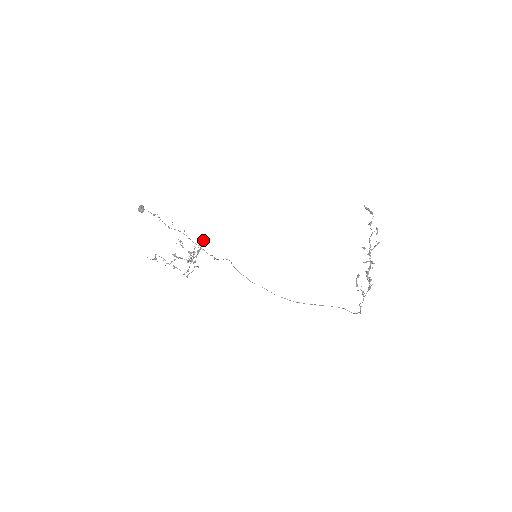
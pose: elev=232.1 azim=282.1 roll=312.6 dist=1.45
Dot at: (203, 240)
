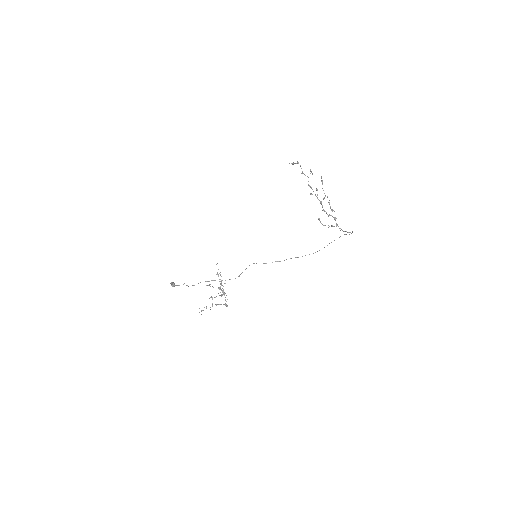
Dot at: (218, 275)
